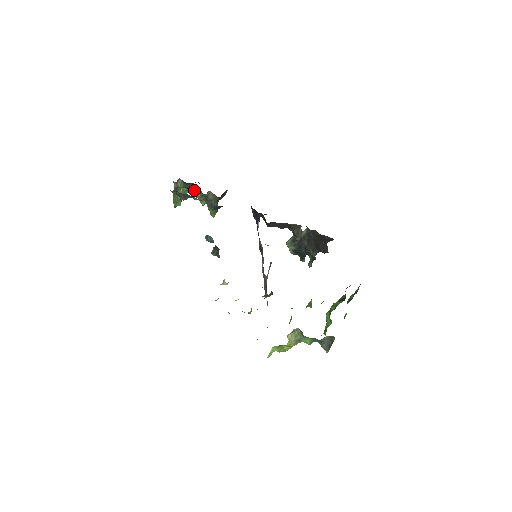
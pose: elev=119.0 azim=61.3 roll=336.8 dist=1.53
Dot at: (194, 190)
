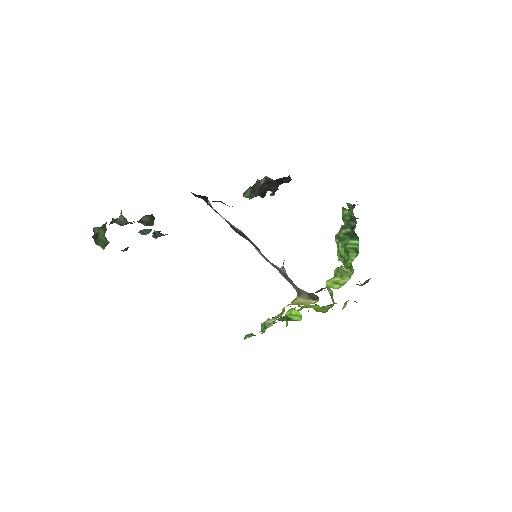
Dot at: (117, 222)
